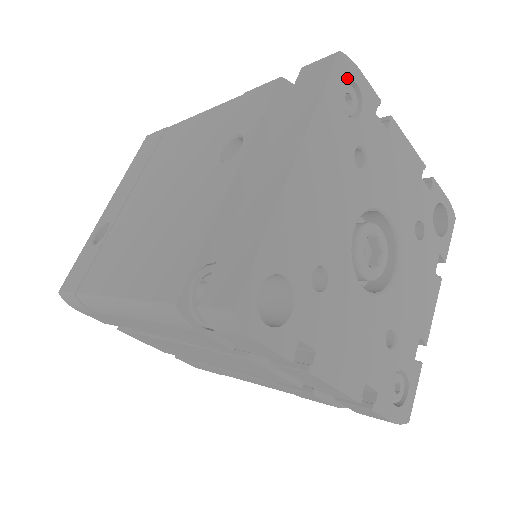
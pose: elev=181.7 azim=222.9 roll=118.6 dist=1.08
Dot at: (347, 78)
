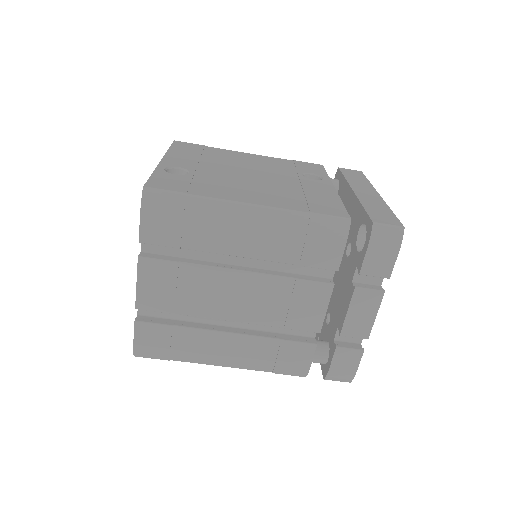
Dot at: occluded
